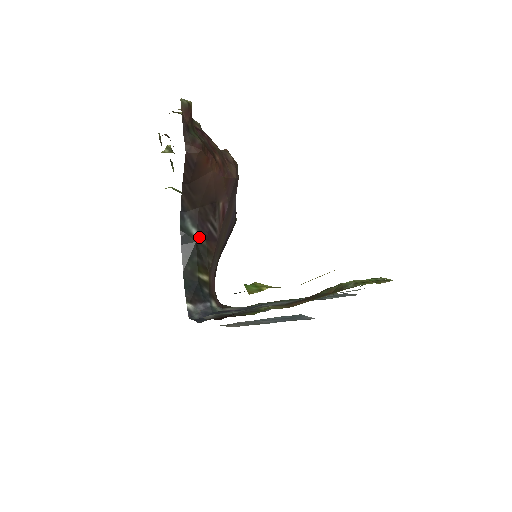
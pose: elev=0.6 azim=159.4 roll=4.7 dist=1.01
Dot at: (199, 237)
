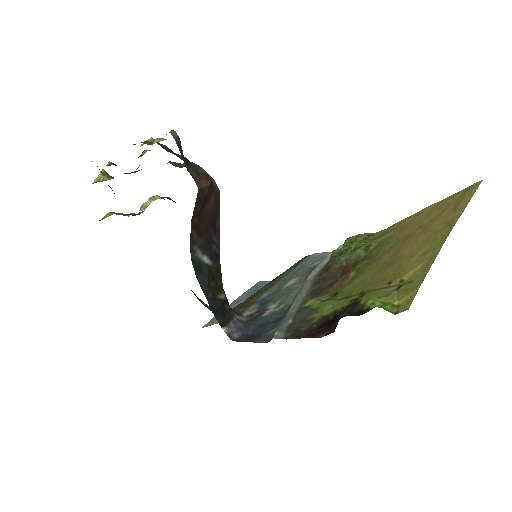
Dot at: (209, 262)
